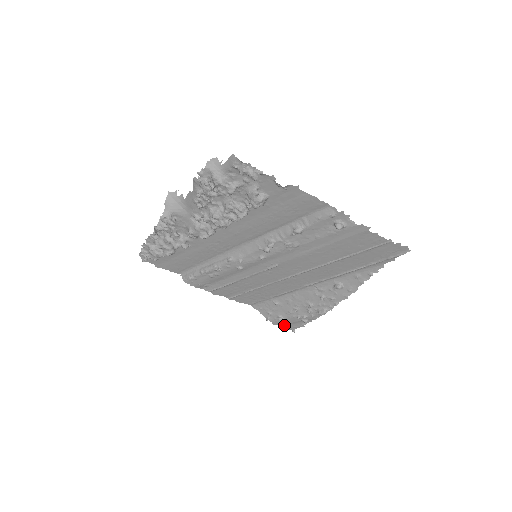
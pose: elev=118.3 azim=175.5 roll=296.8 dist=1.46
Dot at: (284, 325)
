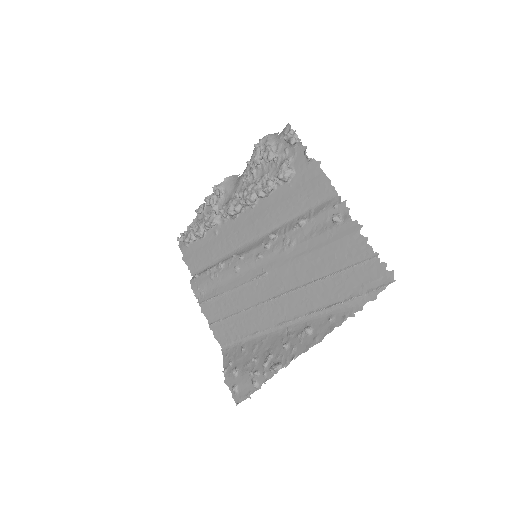
Dot at: (233, 386)
